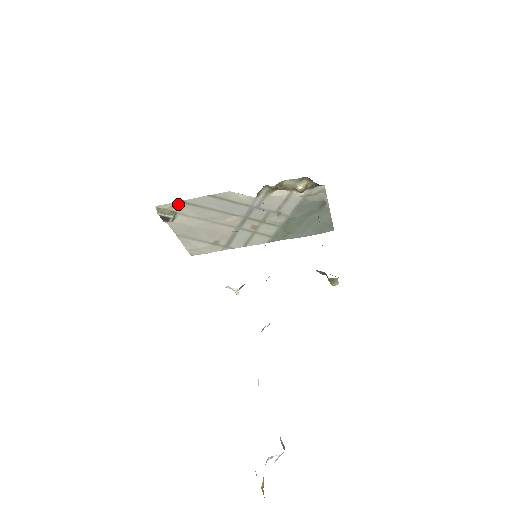
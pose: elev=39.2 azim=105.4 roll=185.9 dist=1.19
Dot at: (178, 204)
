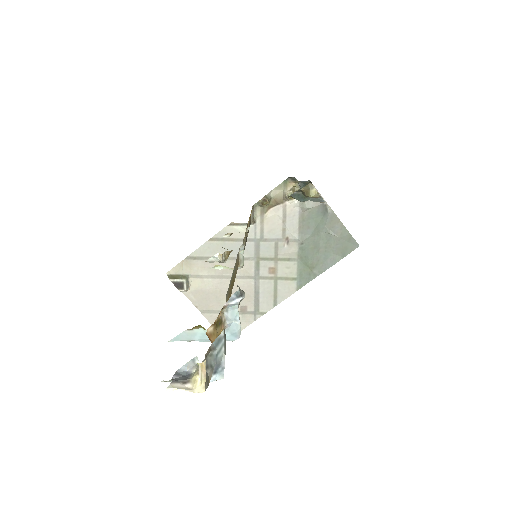
Dot at: (186, 263)
